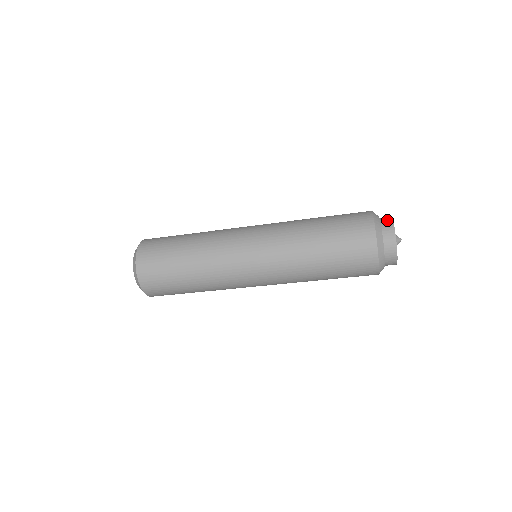
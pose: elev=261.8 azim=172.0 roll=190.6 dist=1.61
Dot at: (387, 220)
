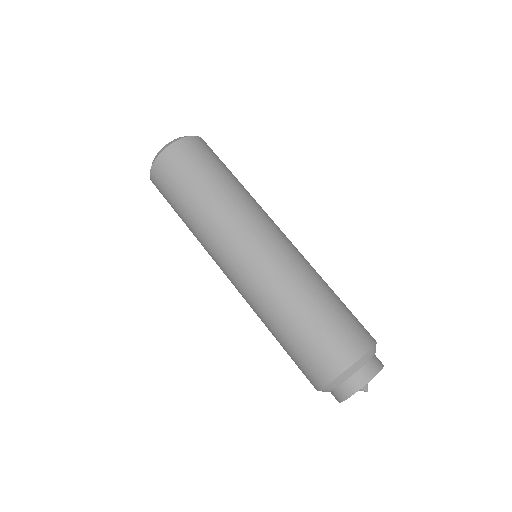
Dot at: (380, 361)
